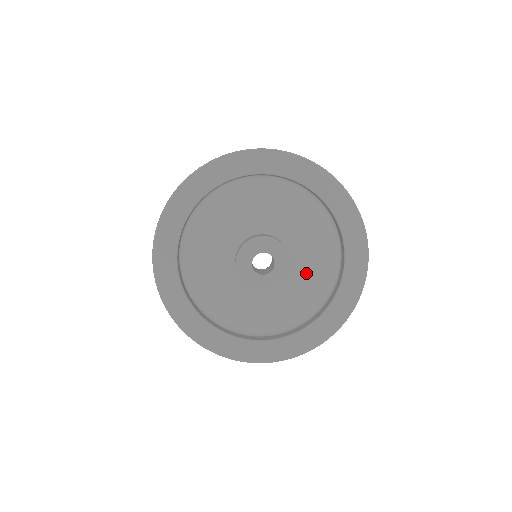
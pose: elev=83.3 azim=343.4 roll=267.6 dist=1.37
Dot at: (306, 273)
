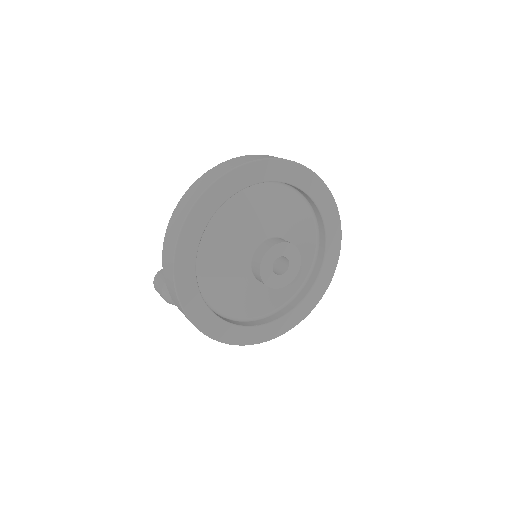
Dot at: (299, 235)
